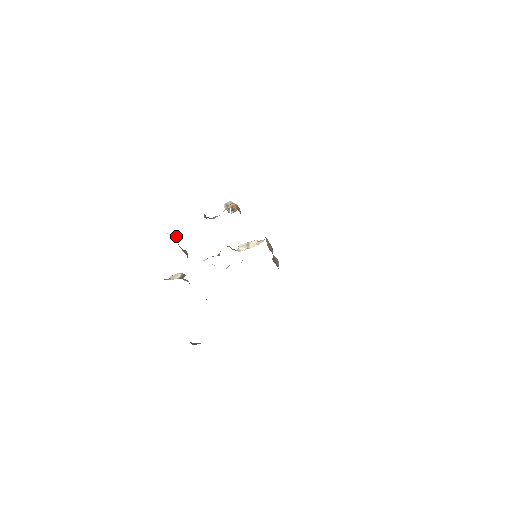
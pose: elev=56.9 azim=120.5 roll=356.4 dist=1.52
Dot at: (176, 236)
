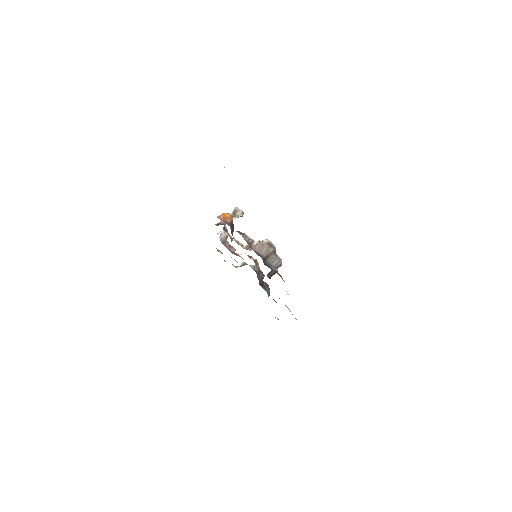
Dot at: (221, 236)
